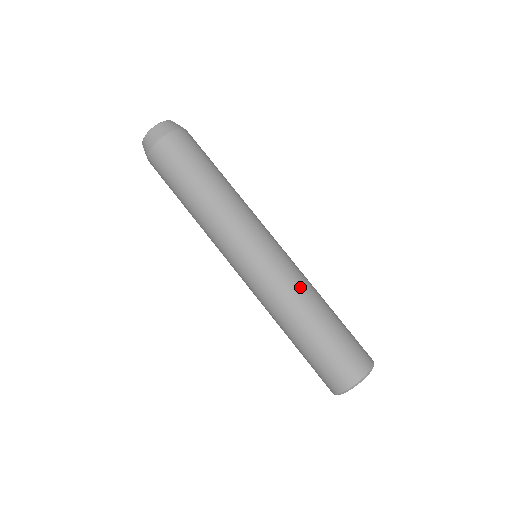
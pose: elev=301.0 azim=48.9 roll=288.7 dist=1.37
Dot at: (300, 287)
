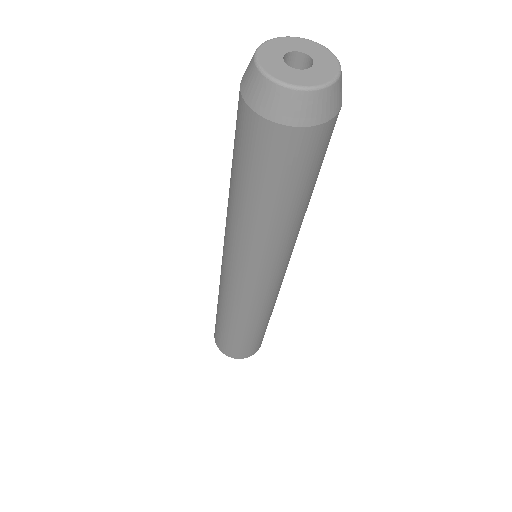
Dot at: (252, 316)
